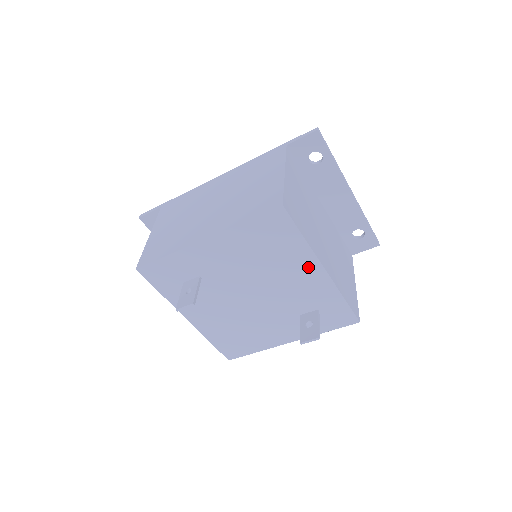
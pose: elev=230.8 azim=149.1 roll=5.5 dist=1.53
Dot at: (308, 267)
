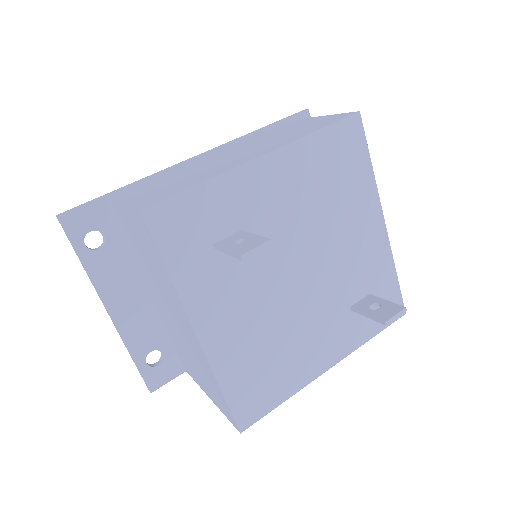
Dot at: (369, 216)
